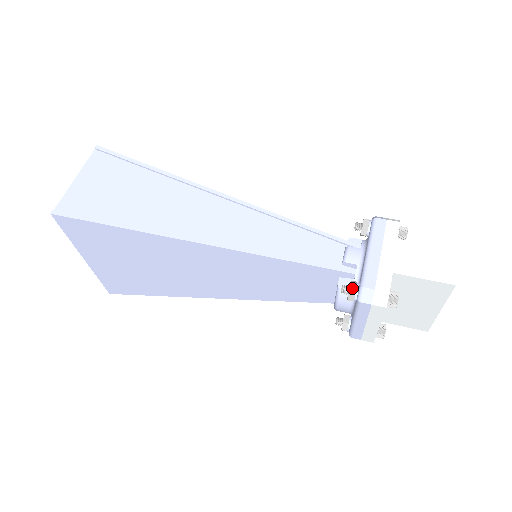
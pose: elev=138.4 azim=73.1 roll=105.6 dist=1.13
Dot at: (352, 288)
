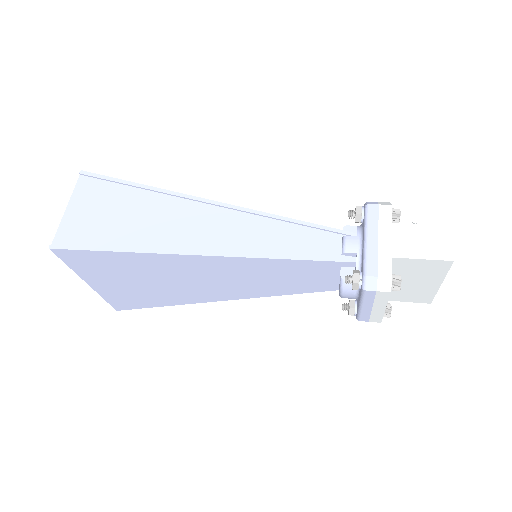
Dot at: (355, 278)
